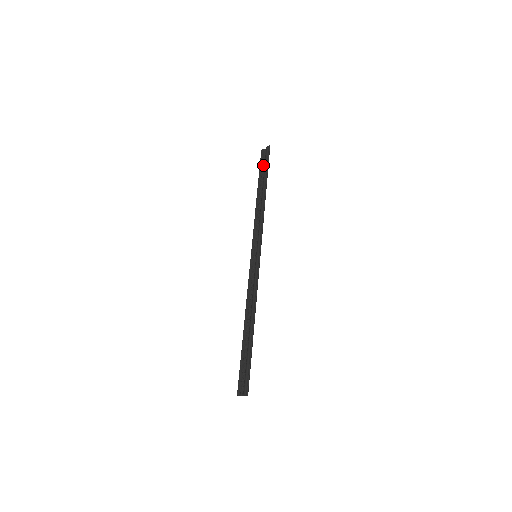
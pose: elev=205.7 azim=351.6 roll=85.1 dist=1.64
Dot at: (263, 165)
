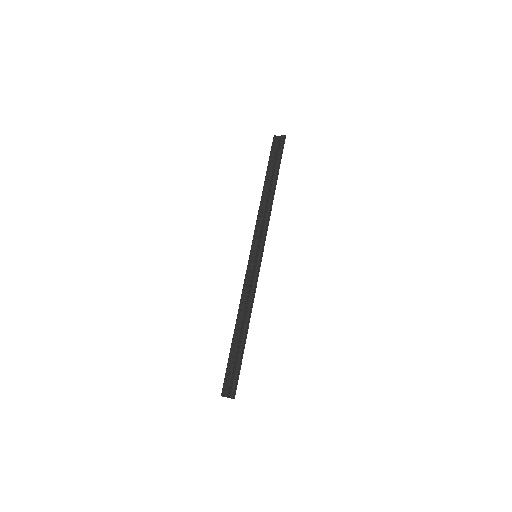
Dot at: (274, 155)
